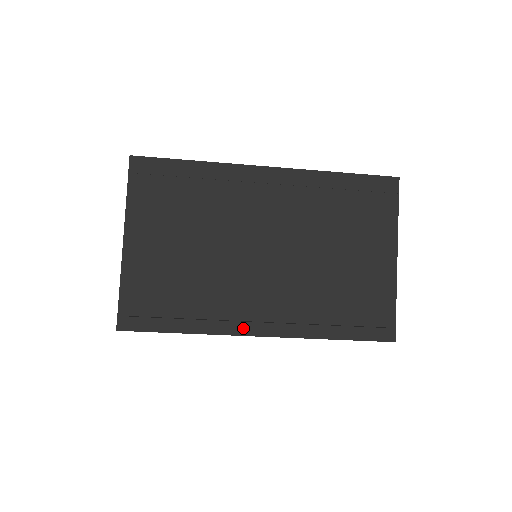
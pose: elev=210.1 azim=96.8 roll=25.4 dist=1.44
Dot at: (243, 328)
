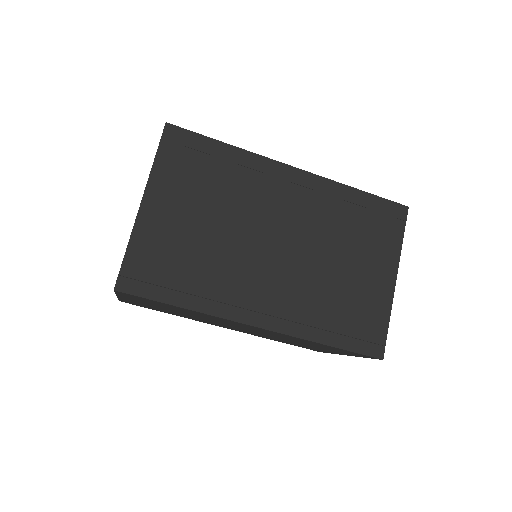
Dot at: (242, 315)
